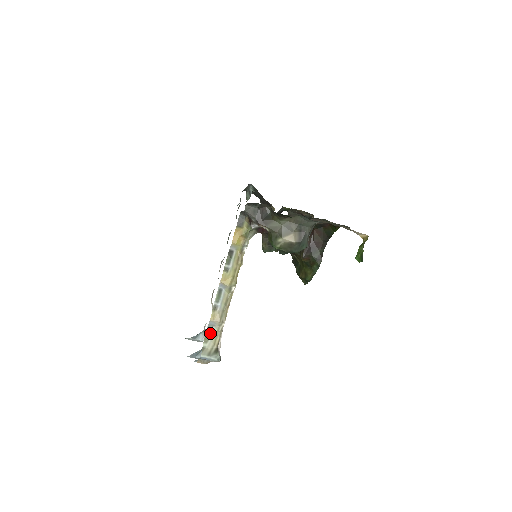
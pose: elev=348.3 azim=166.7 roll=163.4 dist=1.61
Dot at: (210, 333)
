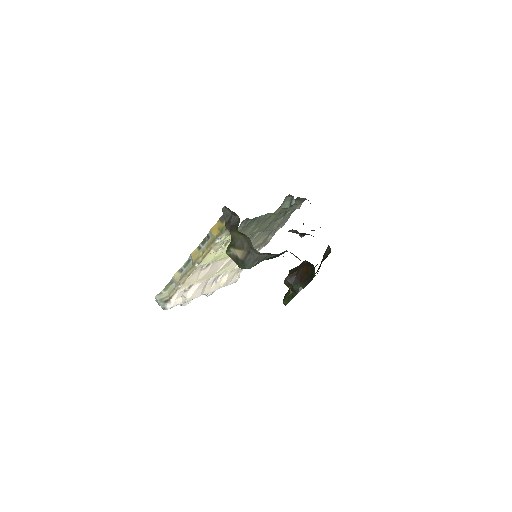
Dot at: (170, 286)
